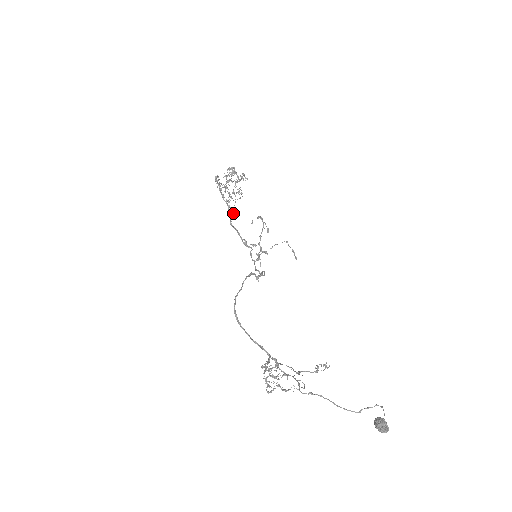
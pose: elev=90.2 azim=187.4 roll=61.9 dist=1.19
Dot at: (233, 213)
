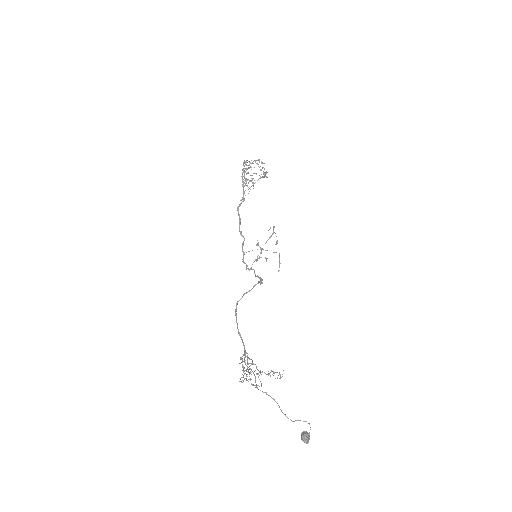
Dot at: occluded
